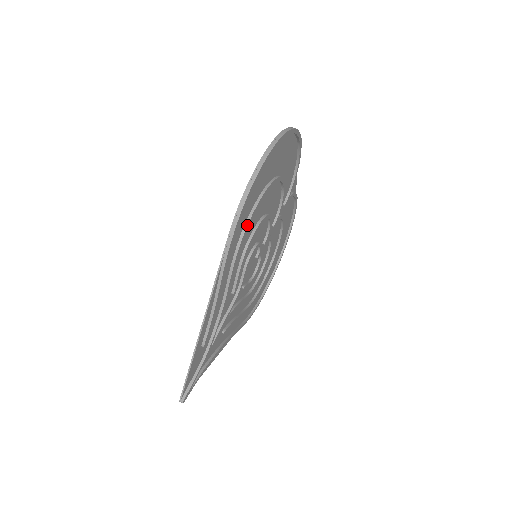
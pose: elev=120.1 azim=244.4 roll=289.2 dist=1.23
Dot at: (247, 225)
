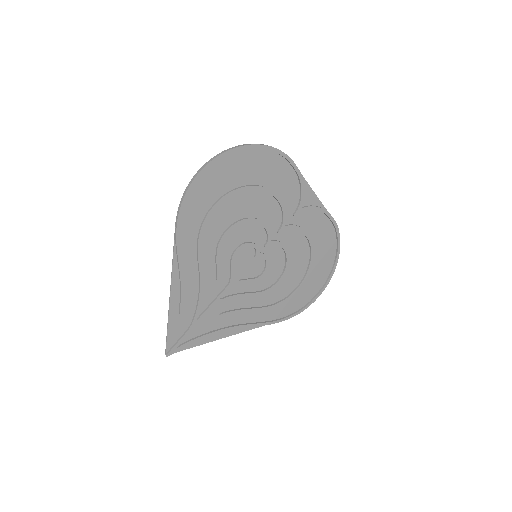
Dot at: (204, 220)
